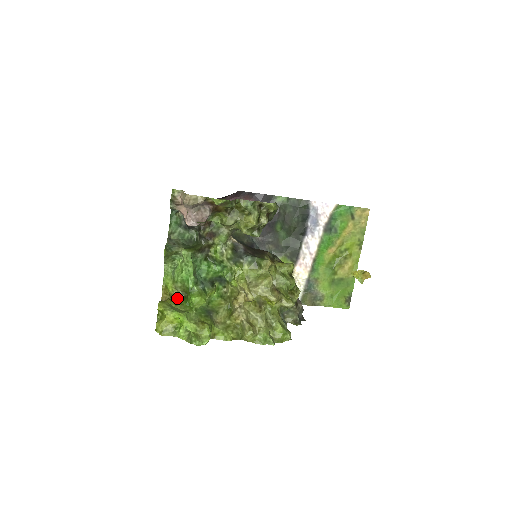
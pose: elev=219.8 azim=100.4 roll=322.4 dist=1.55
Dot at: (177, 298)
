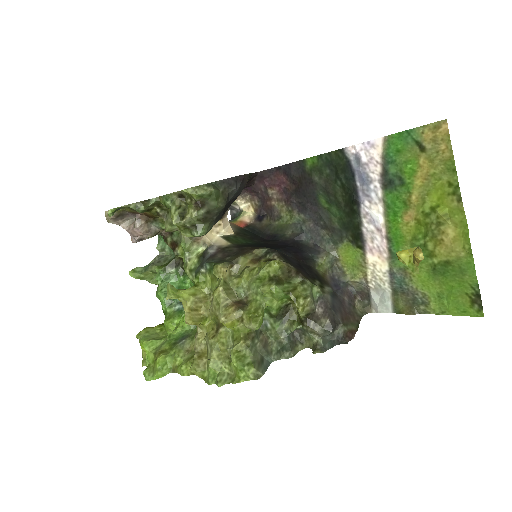
Dot at: occluded
